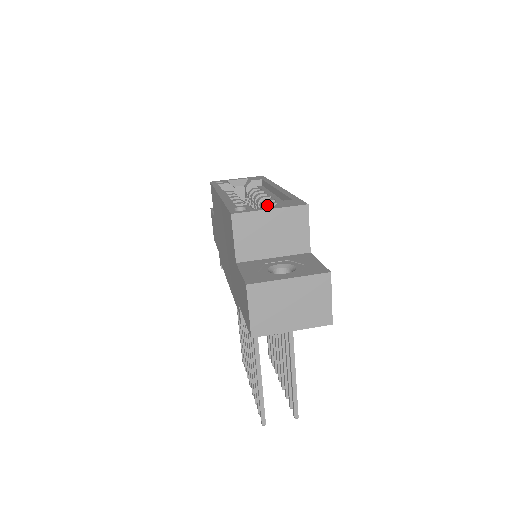
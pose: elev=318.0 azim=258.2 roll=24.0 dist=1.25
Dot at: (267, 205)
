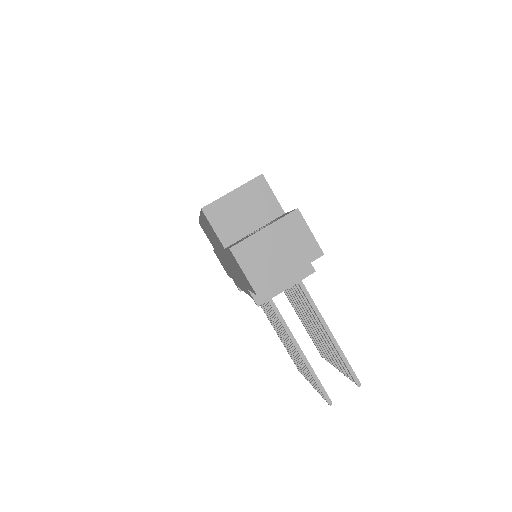
Dot at: occluded
